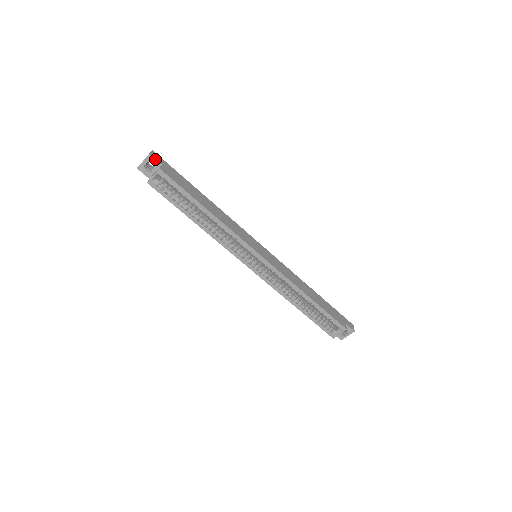
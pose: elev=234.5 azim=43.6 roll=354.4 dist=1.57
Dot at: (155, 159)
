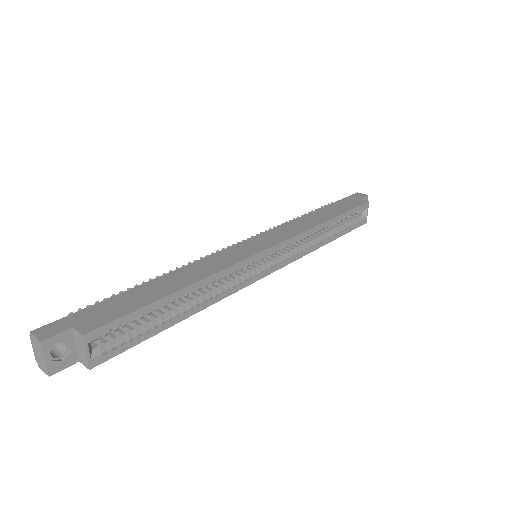
Dot at: (55, 335)
